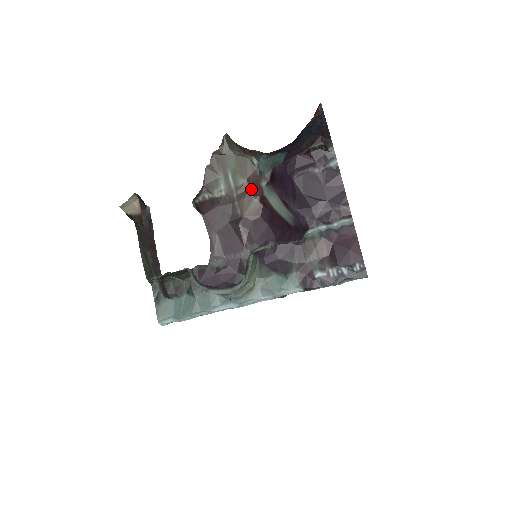
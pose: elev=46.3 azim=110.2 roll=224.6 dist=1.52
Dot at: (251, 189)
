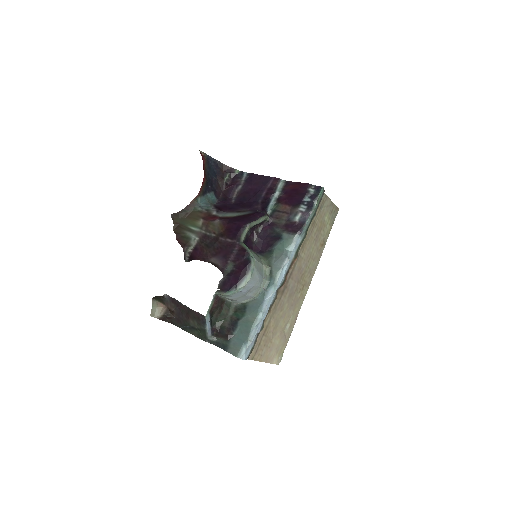
Dot at: (209, 220)
